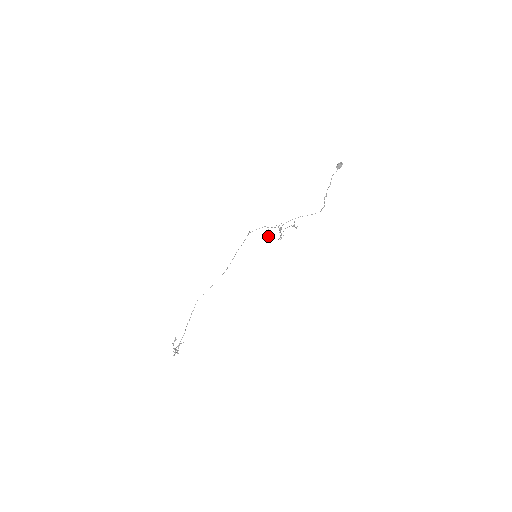
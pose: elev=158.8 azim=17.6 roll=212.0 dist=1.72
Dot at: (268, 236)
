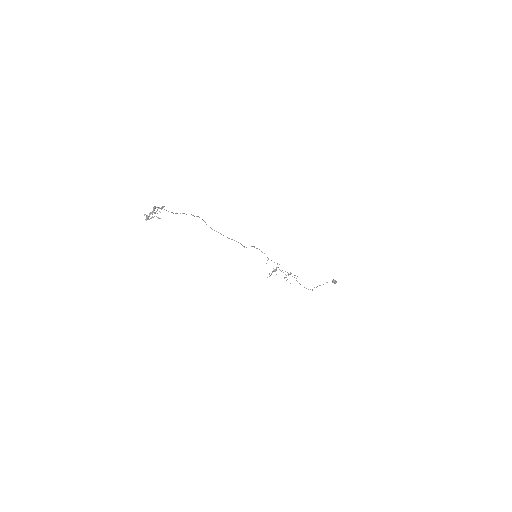
Dot at: occluded
